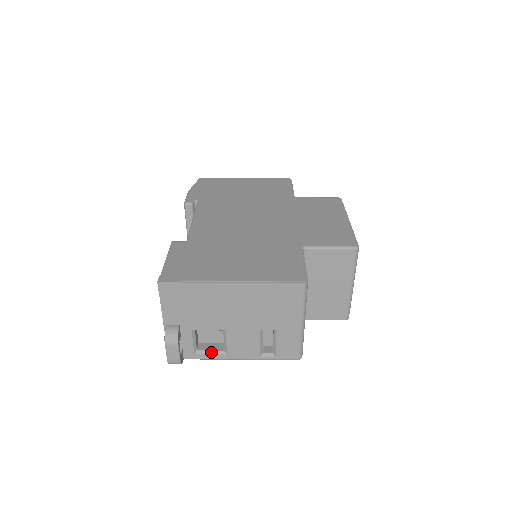
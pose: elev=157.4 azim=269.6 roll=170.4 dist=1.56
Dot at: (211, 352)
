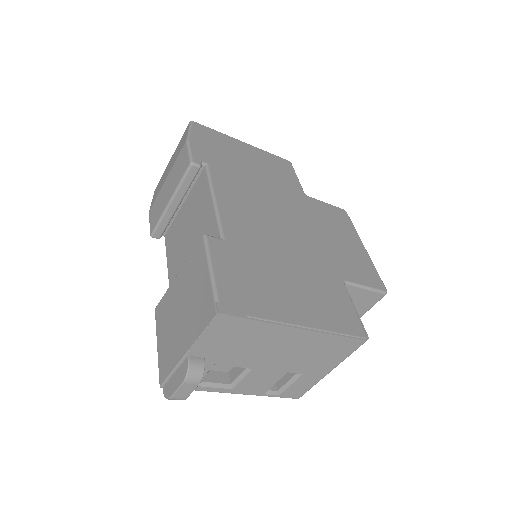
Dot at: (216, 385)
